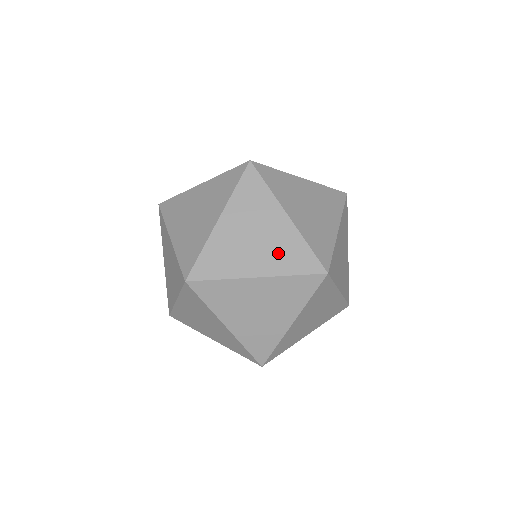
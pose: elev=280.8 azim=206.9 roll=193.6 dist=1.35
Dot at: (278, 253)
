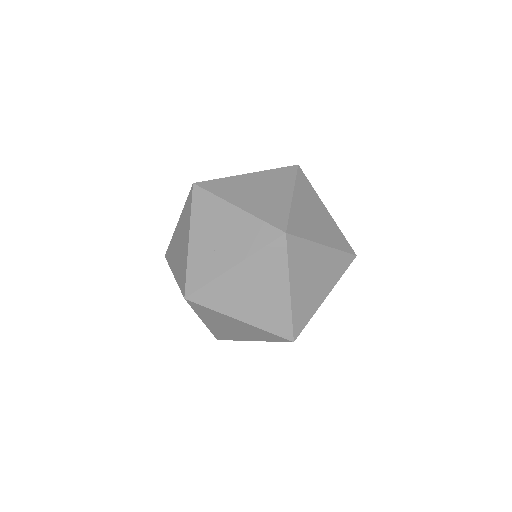
Dot at: (330, 273)
